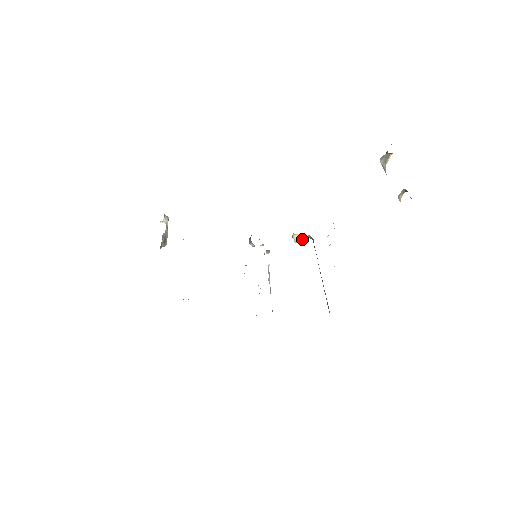
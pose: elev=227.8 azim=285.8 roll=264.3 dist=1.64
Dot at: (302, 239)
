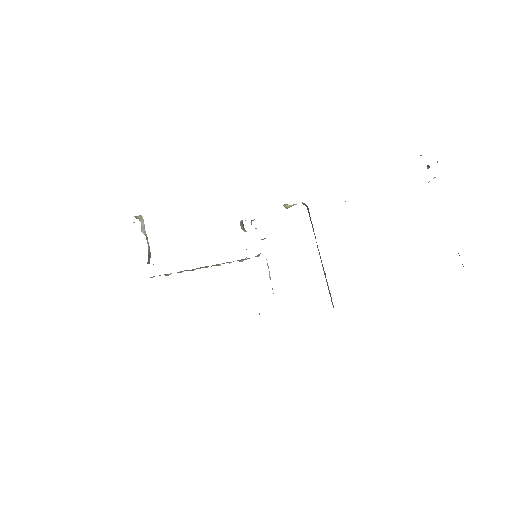
Dot at: occluded
